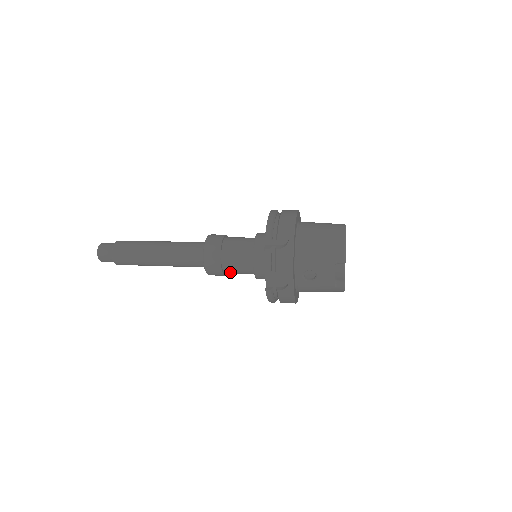
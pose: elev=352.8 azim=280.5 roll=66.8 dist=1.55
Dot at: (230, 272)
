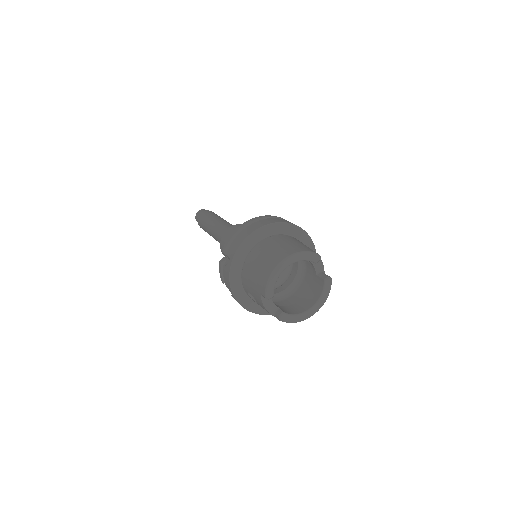
Dot at: occluded
